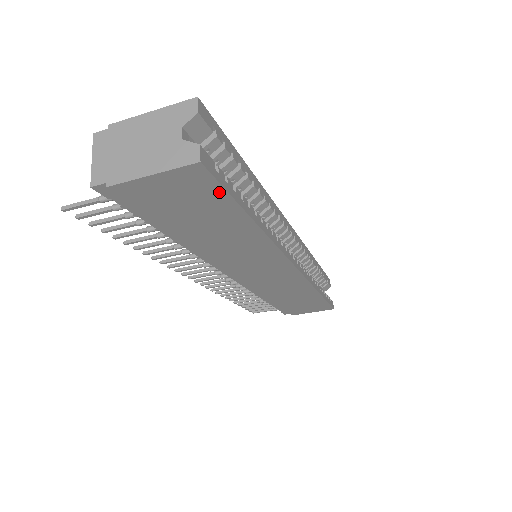
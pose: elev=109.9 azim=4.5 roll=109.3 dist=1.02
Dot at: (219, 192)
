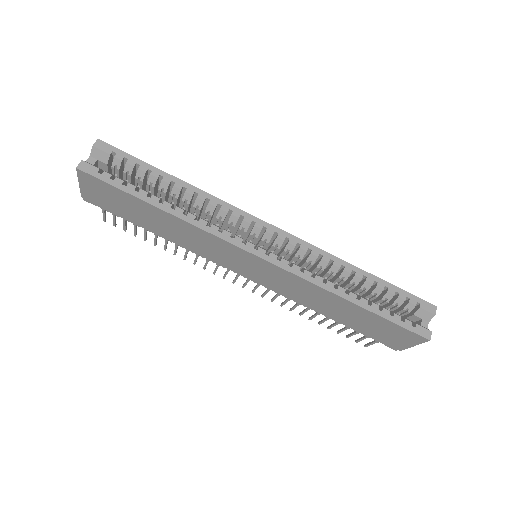
Dot at: (109, 186)
